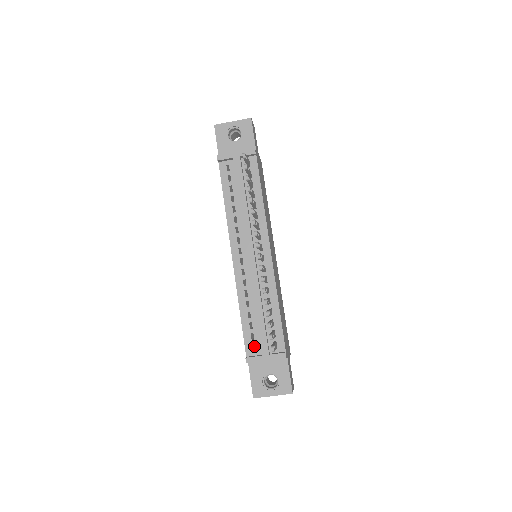
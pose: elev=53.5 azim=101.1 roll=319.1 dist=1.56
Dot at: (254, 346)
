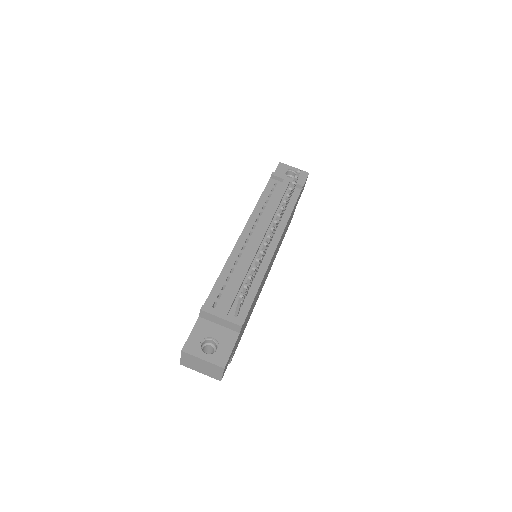
Dot at: occluded
